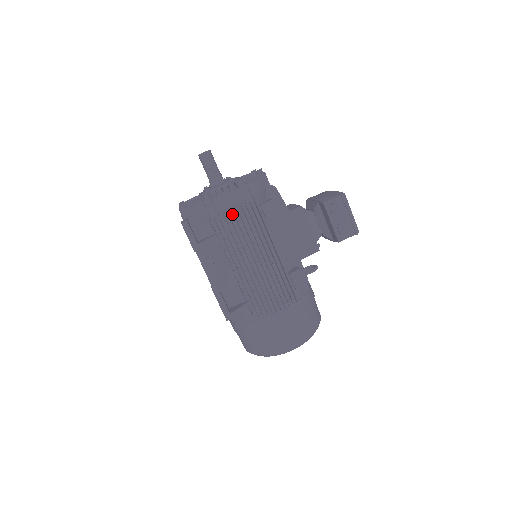
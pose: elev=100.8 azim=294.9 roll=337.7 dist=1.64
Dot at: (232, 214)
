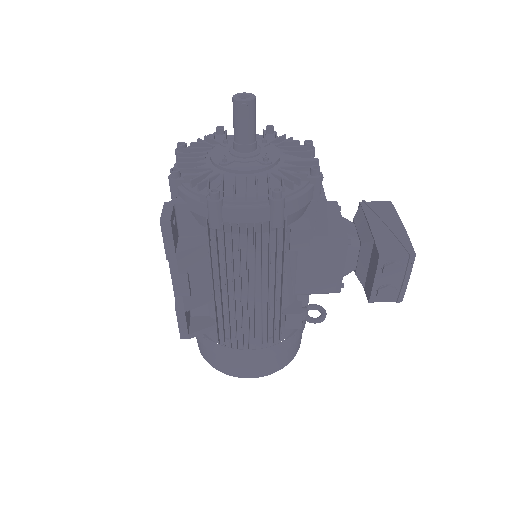
Dot at: (243, 231)
